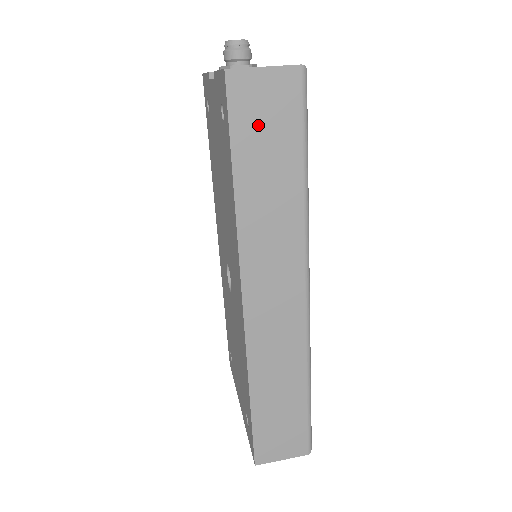
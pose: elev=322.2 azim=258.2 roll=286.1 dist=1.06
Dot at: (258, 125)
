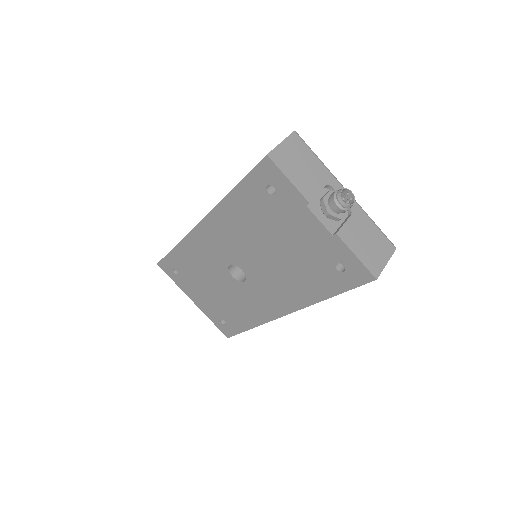
Dot at: occluded
